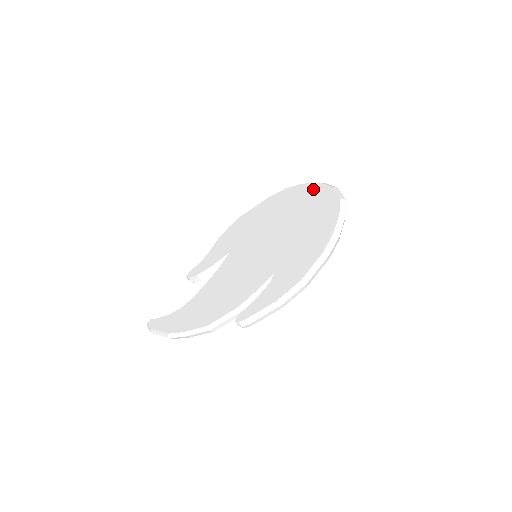
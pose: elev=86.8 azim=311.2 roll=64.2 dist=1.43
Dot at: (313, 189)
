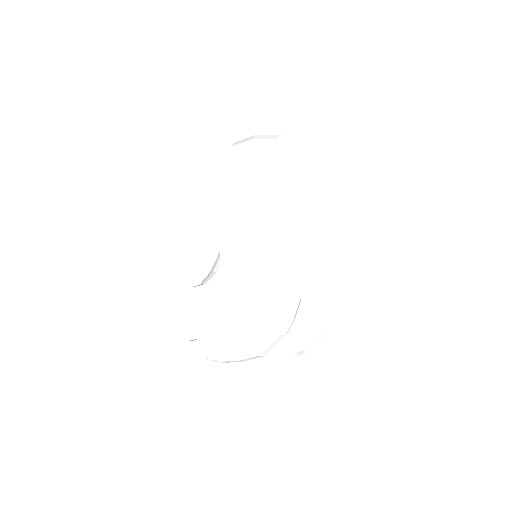
Dot at: (274, 152)
